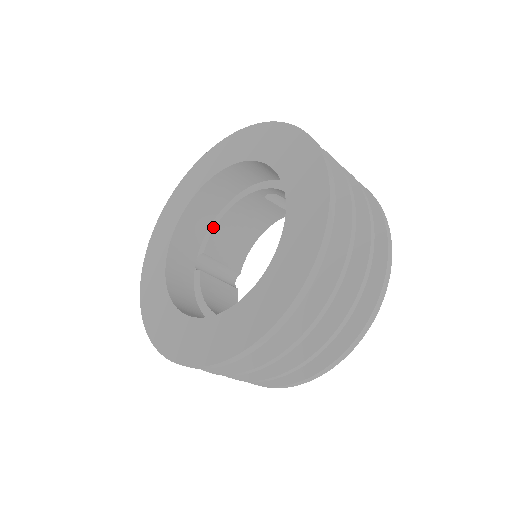
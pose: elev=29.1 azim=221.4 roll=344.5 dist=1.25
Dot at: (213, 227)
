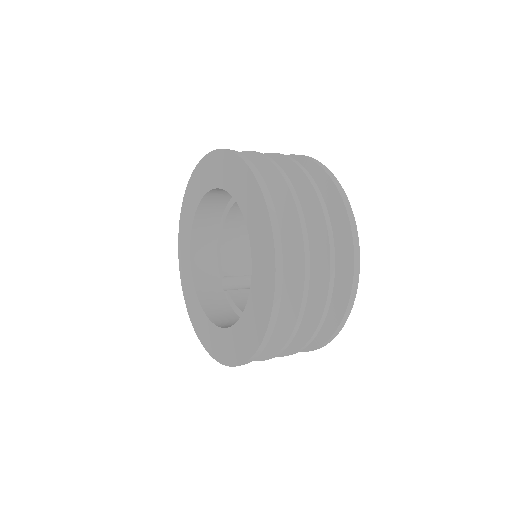
Dot at: (219, 254)
